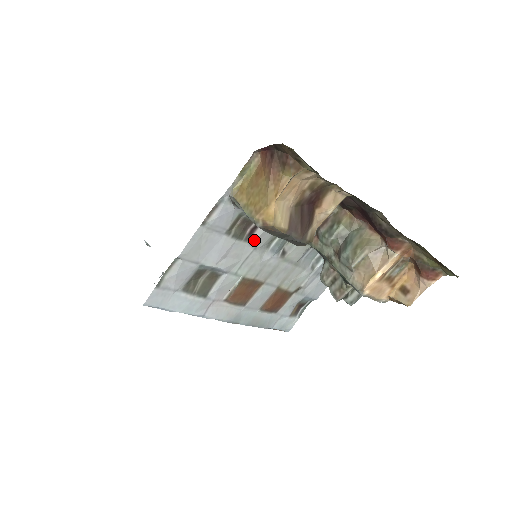
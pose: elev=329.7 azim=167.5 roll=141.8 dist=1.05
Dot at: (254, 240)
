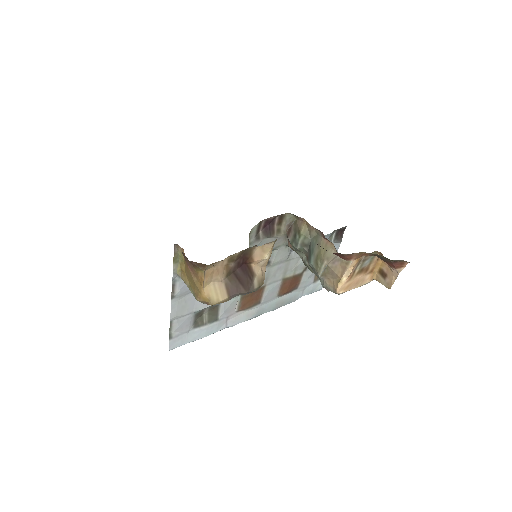
Dot at: occluded
